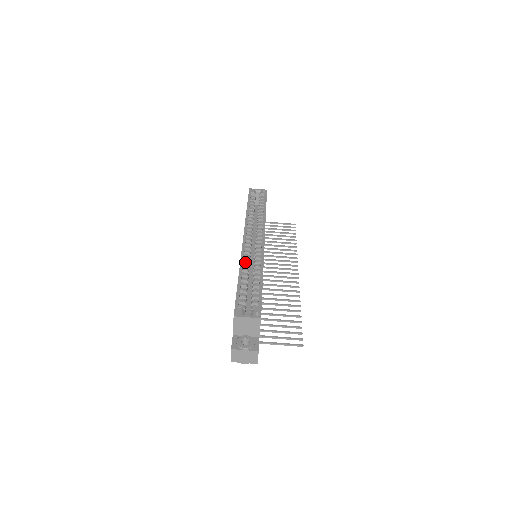
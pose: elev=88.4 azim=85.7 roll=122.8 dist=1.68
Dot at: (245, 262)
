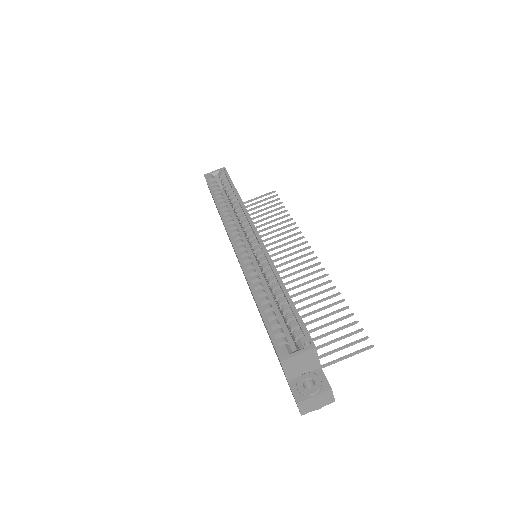
Dot at: (251, 274)
